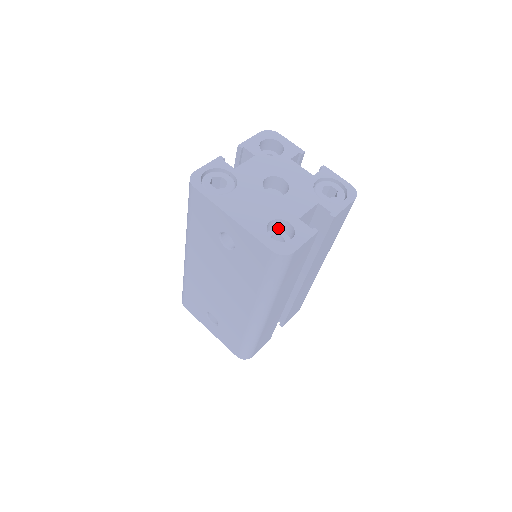
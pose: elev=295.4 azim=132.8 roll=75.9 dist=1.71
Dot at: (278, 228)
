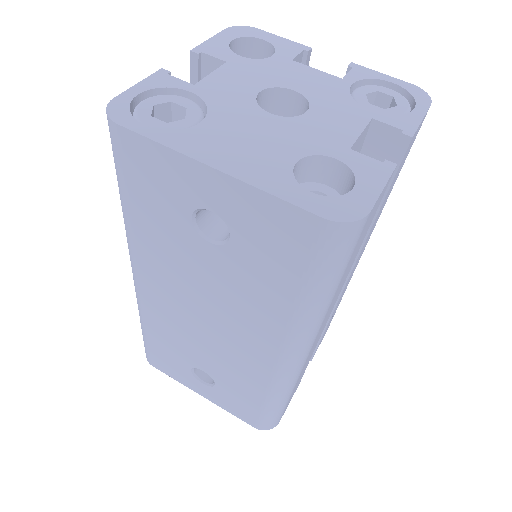
Dot at: (310, 178)
